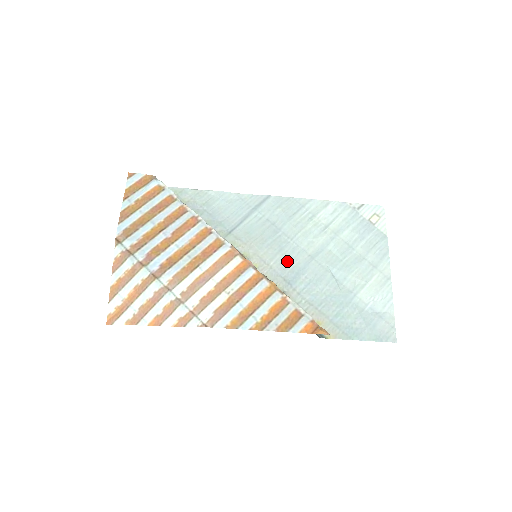
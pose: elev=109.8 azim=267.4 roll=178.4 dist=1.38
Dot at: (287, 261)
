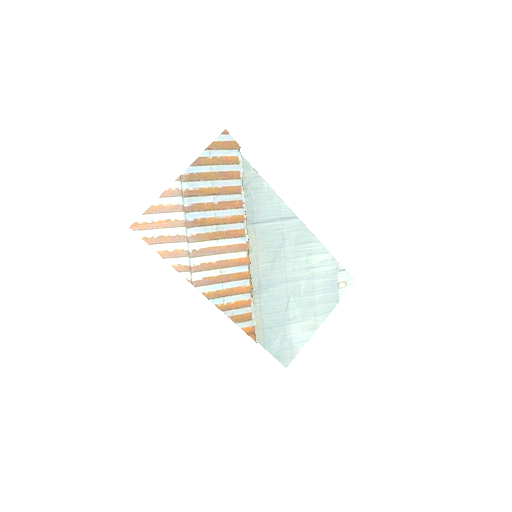
Dot at: (271, 272)
